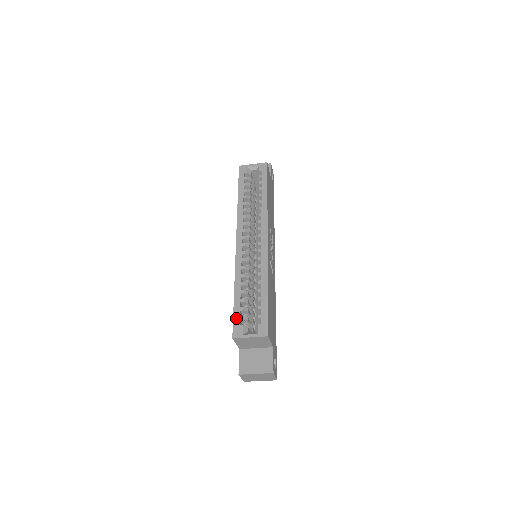
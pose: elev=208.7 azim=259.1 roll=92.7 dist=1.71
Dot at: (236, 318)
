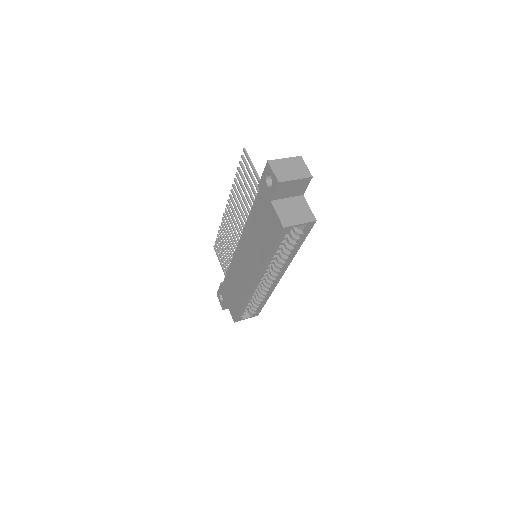
Dot at: (240, 316)
